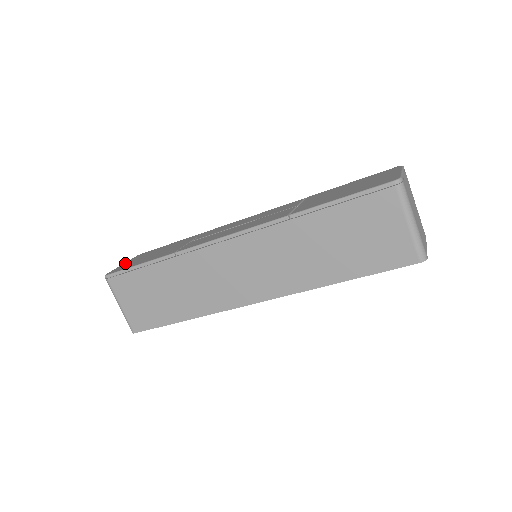
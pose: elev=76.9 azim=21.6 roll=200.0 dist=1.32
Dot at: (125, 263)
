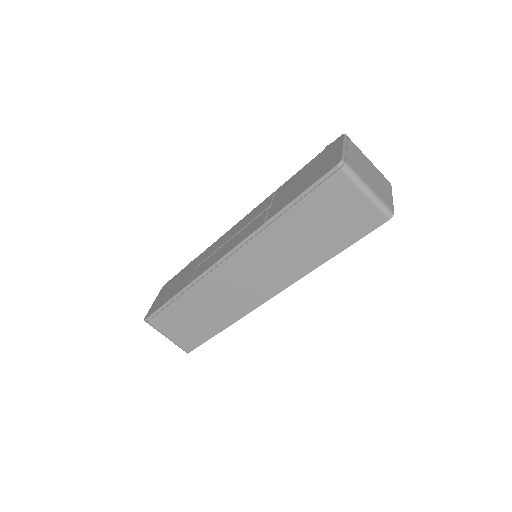
Dot at: (155, 300)
